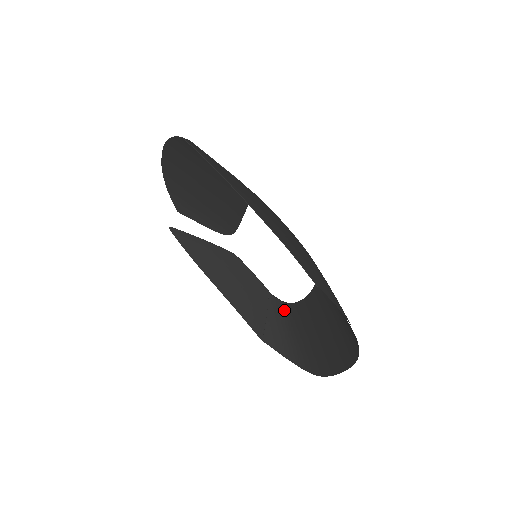
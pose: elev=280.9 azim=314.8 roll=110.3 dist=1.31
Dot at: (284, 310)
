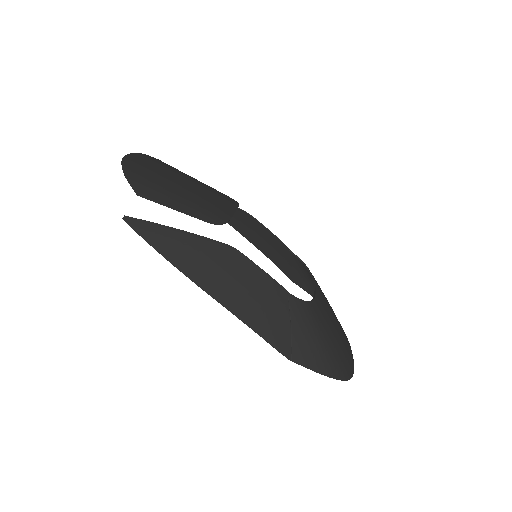
Dot at: (306, 269)
